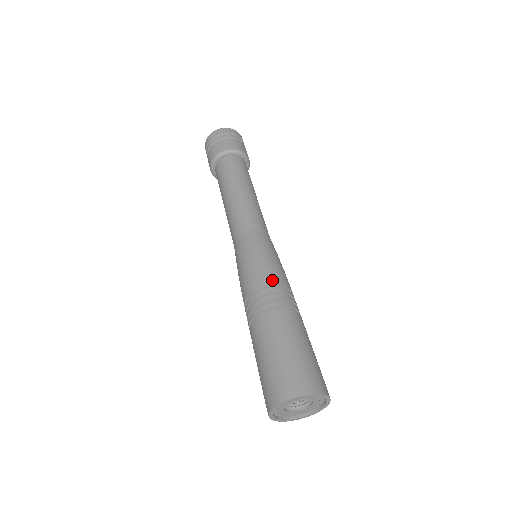
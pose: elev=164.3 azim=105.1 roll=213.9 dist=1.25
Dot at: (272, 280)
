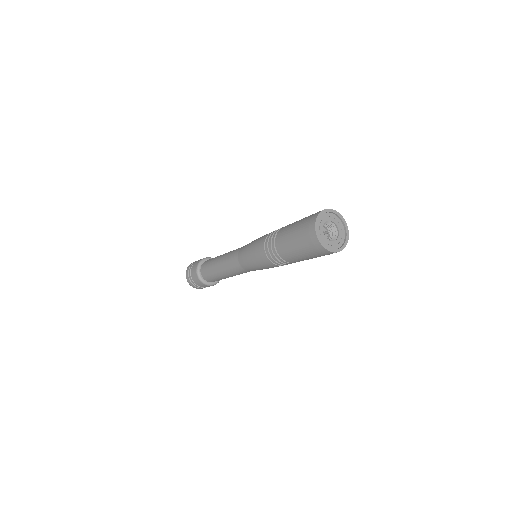
Dot at: occluded
